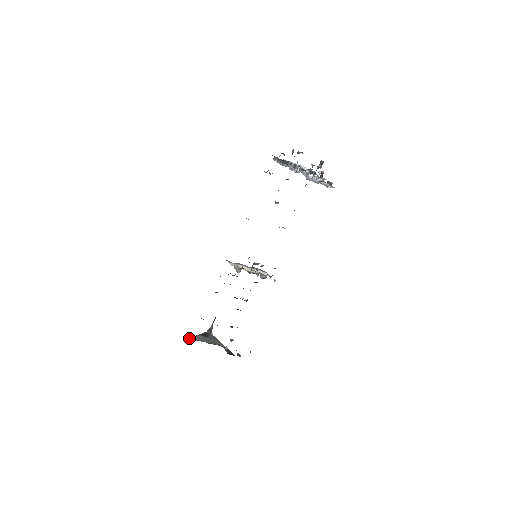
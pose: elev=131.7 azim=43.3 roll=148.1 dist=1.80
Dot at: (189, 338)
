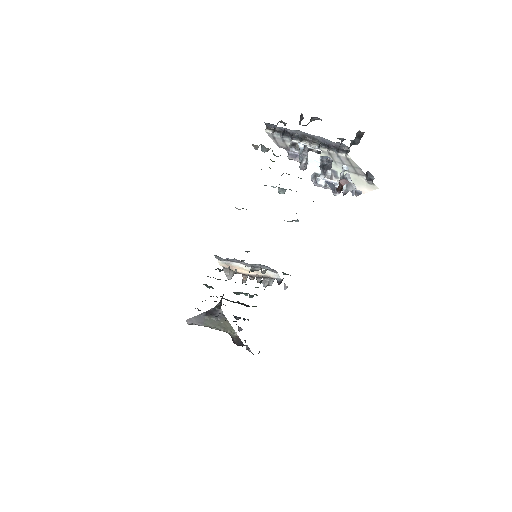
Dot at: (187, 321)
